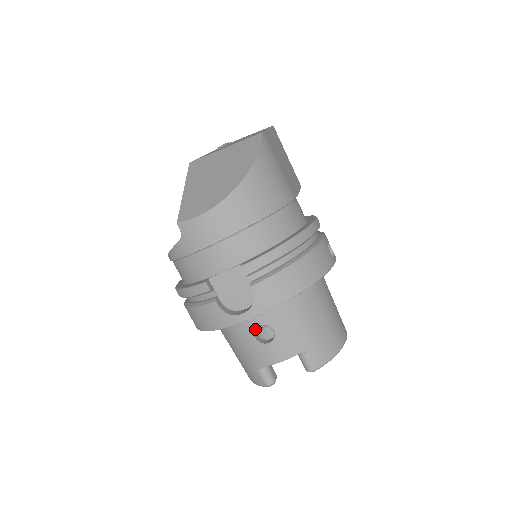
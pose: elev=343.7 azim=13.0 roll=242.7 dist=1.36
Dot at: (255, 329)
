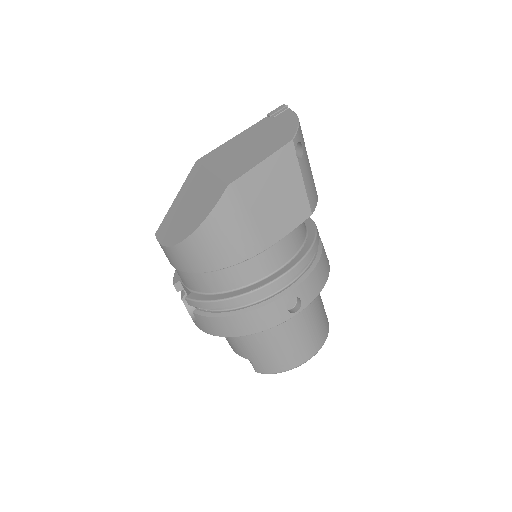
Dot at: occluded
